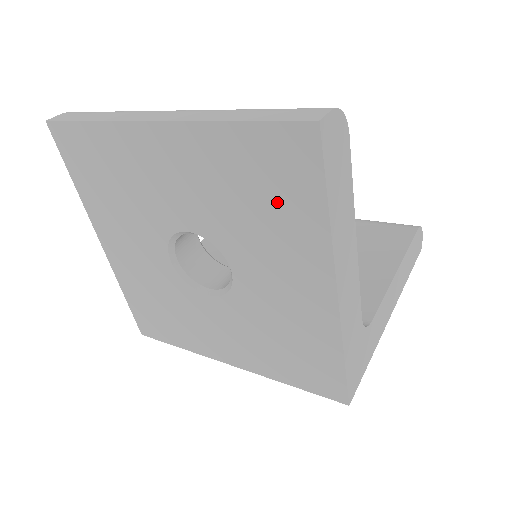
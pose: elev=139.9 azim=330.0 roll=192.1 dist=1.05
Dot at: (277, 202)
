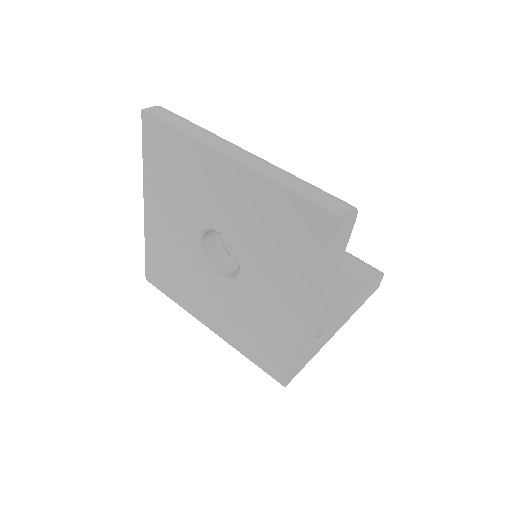
Dot at: (292, 246)
